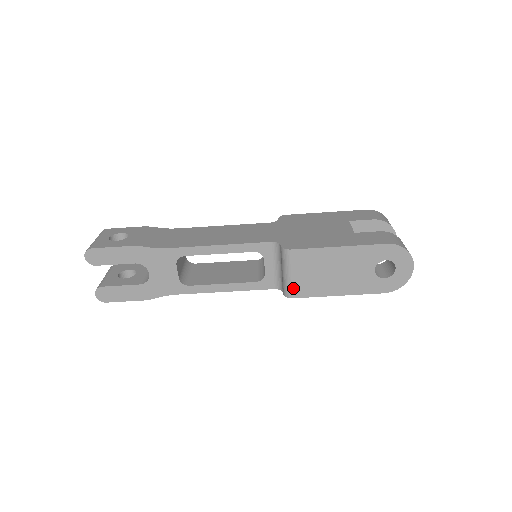
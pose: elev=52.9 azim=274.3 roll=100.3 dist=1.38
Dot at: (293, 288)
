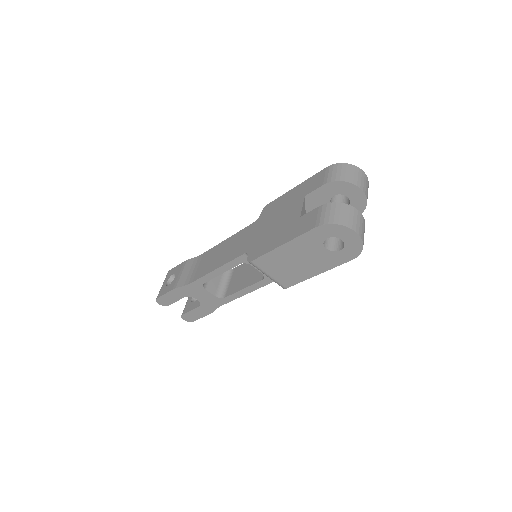
Dot at: (279, 283)
